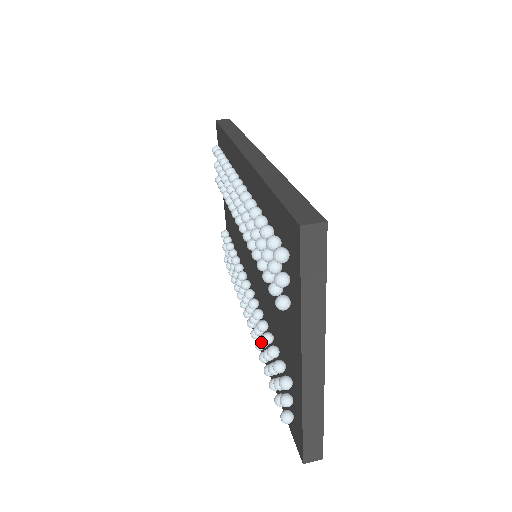
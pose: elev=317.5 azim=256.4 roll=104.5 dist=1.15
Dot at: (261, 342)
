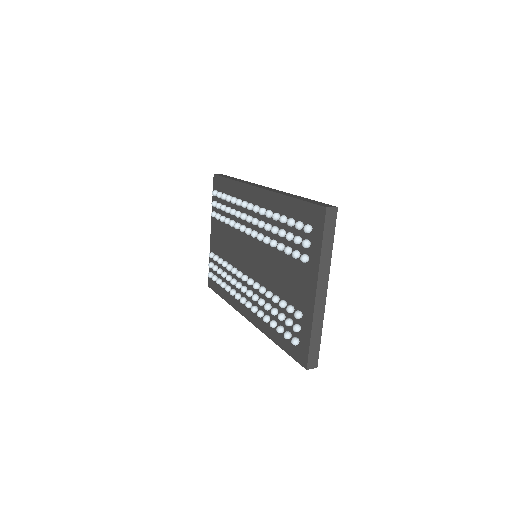
Dot at: (267, 306)
